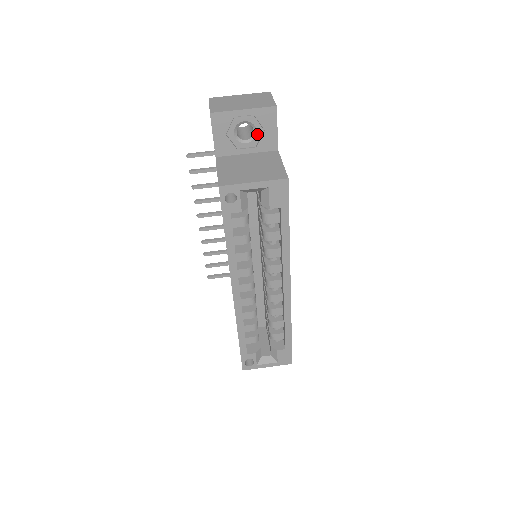
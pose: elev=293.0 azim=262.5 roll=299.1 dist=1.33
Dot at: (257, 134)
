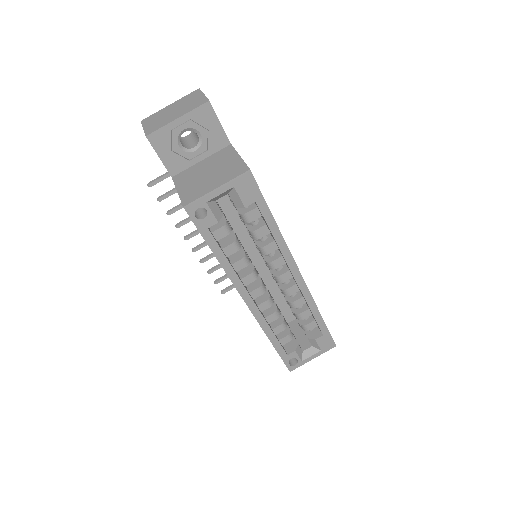
Dot at: (202, 137)
